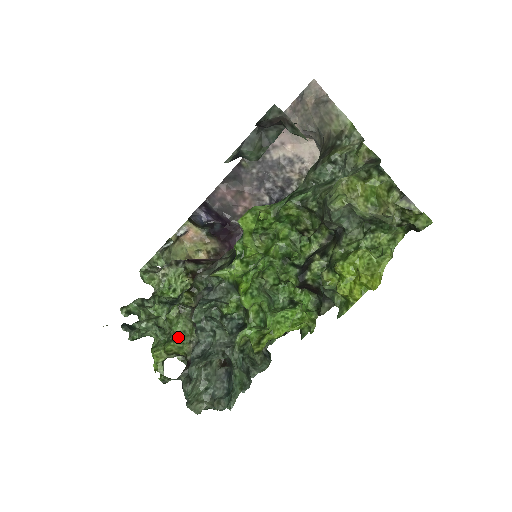
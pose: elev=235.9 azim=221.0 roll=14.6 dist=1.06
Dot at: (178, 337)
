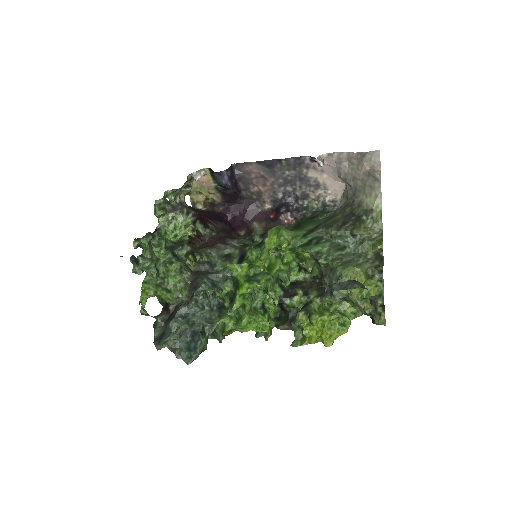
Dot at: (170, 289)
